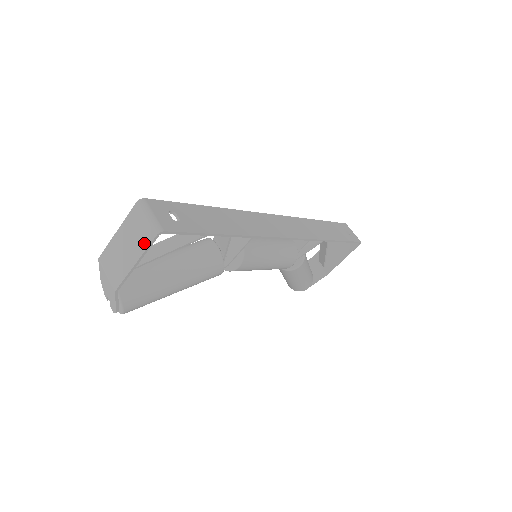
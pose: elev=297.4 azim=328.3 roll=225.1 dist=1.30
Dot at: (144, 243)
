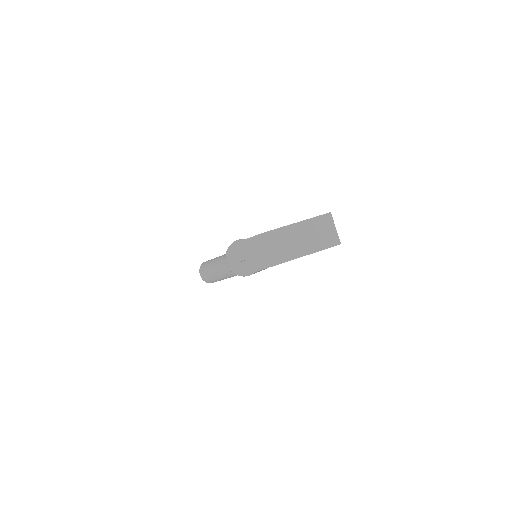
Dot at: (325, 244)
